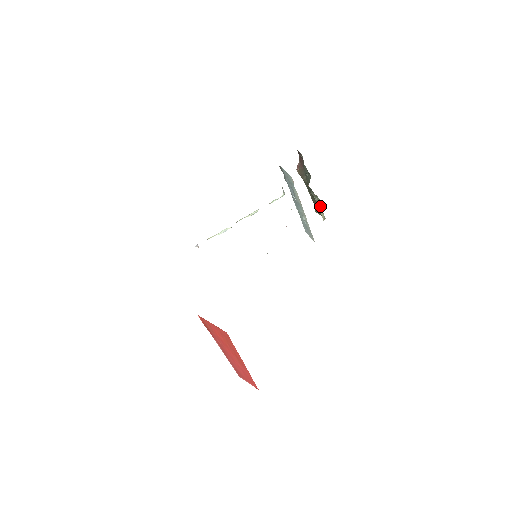
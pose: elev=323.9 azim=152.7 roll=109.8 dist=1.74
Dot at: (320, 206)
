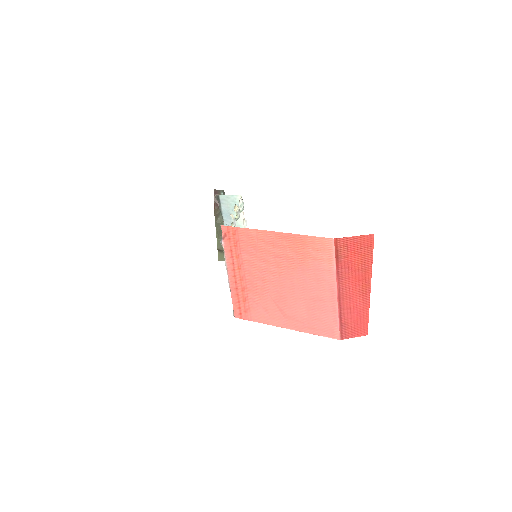
Dot at: occluded
